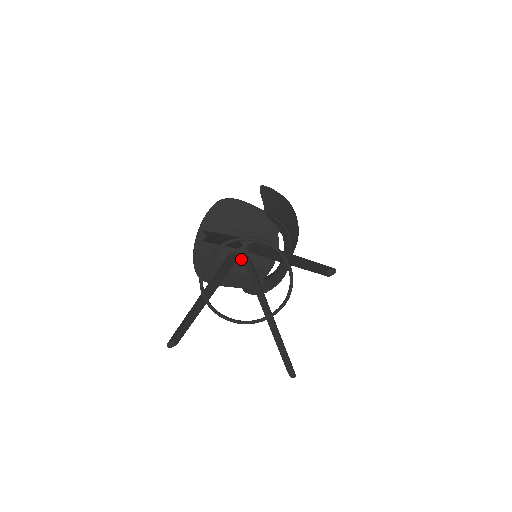
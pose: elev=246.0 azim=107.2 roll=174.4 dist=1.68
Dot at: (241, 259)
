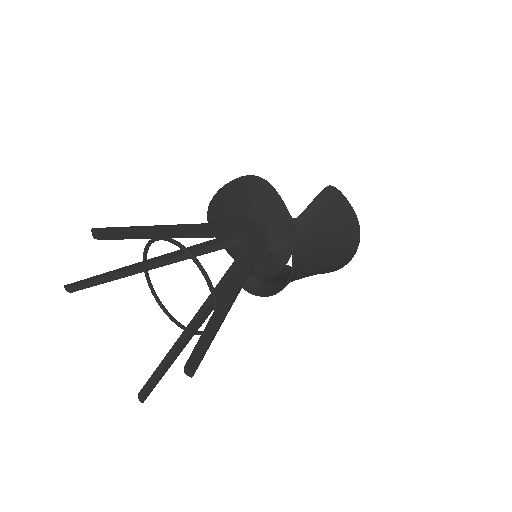
Dot at: (244, 246)
